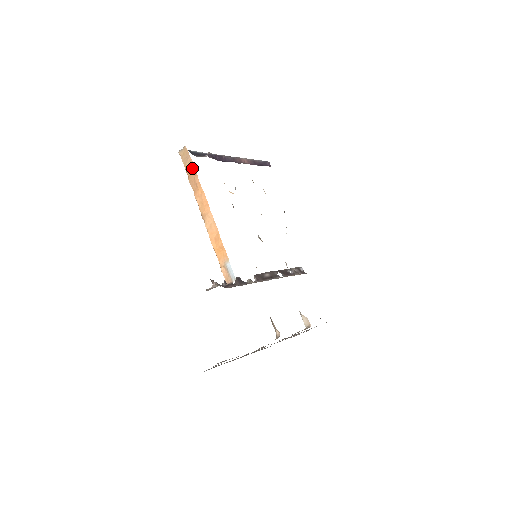
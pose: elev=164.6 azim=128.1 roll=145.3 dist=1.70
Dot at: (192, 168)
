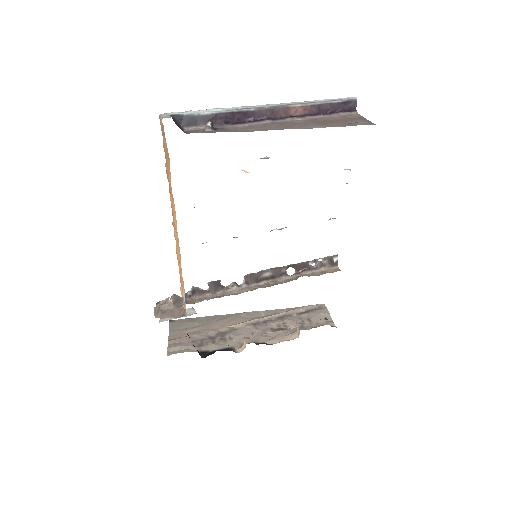
Dot at: (168, 157)
